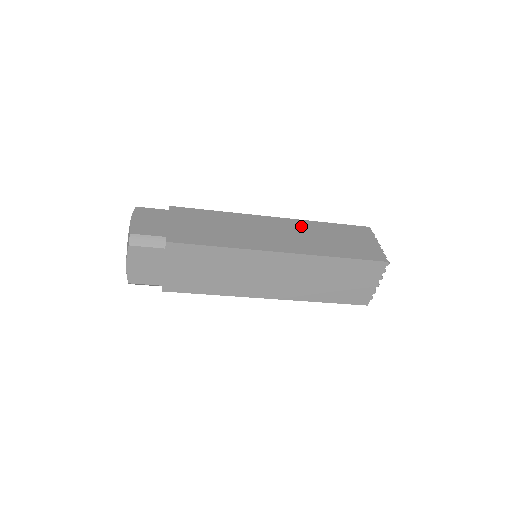
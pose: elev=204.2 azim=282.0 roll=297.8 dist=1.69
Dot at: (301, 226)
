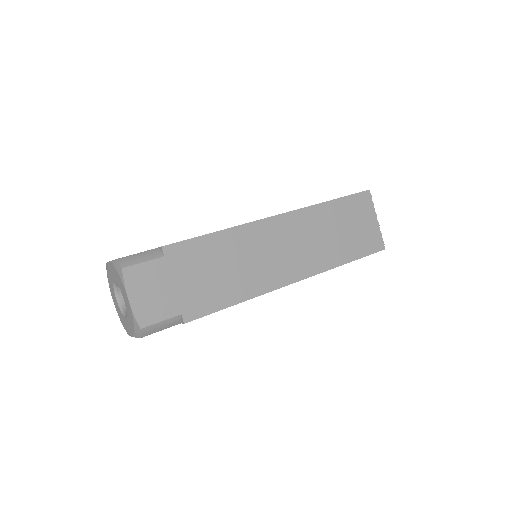
Dot at: (308, 221)
